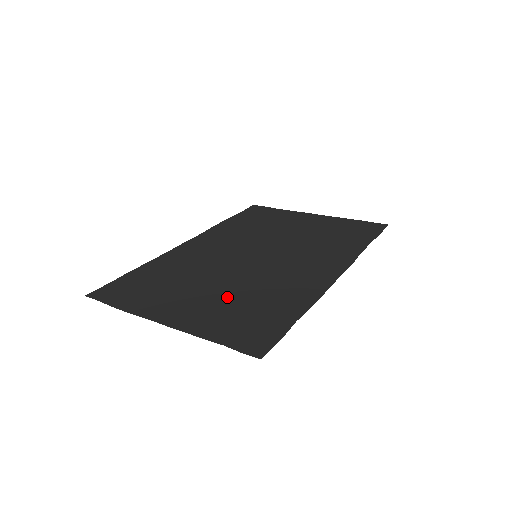
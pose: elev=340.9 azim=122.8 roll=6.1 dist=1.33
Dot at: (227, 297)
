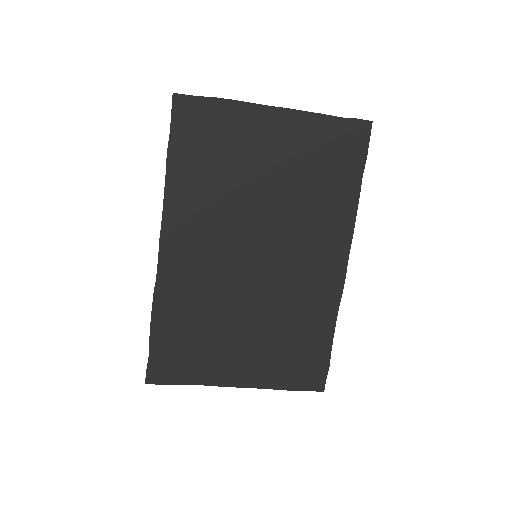
Dot at: (292, 173)
